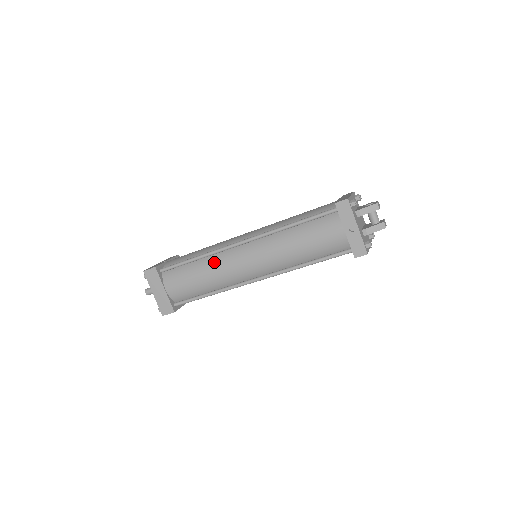
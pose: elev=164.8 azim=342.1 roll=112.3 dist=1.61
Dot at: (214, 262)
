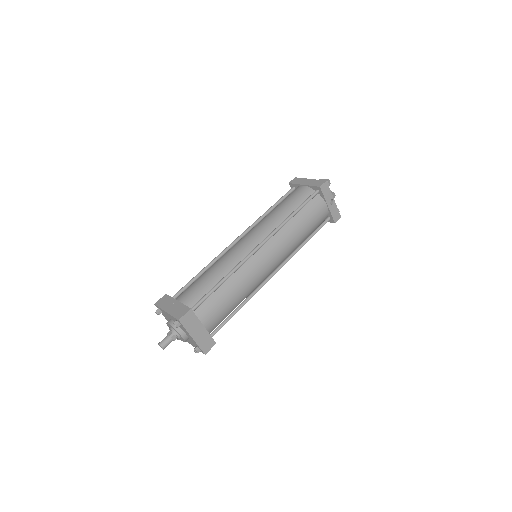
Dot at: (242, 275)
